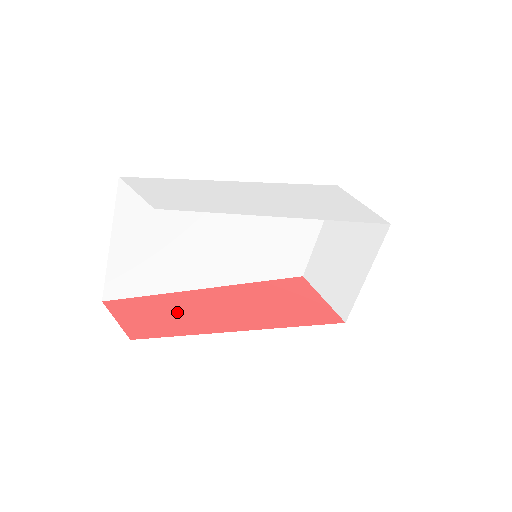
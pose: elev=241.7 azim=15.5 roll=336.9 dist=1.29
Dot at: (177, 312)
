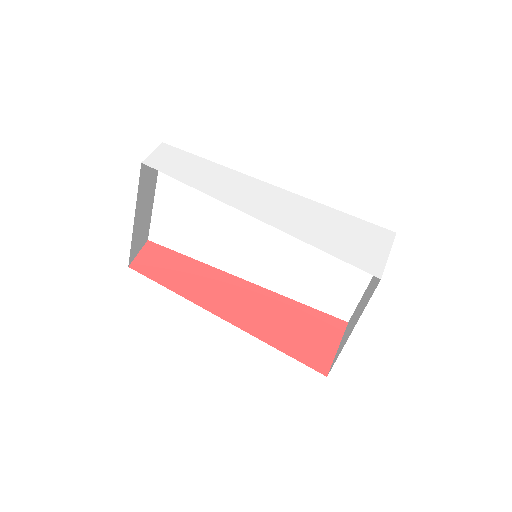
Dot at: (185, 273)
